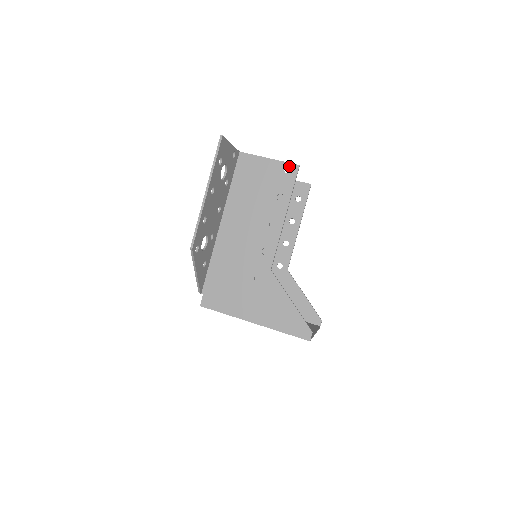
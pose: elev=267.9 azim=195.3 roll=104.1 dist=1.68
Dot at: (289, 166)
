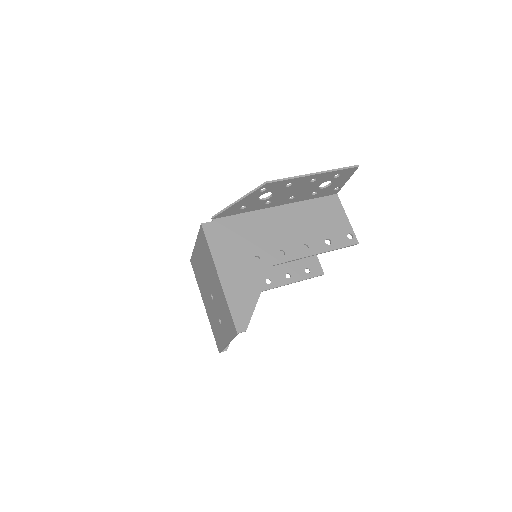
Dot at: (353, 236)
